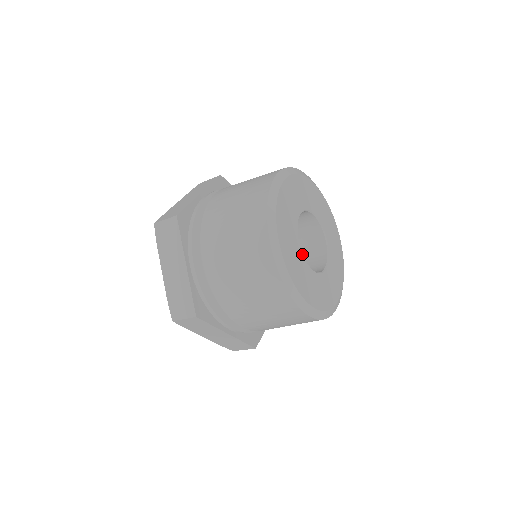
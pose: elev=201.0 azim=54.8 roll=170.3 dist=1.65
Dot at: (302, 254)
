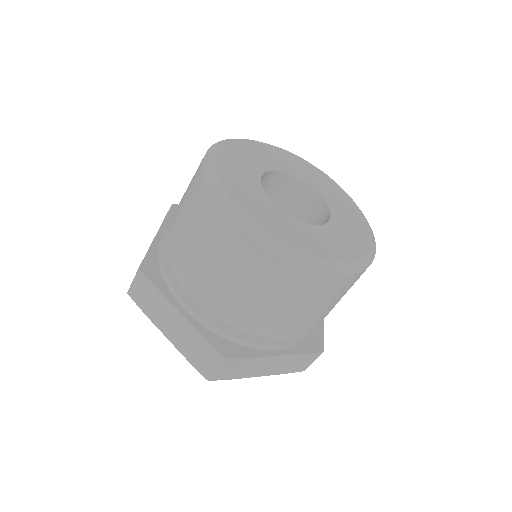
Dot at: (261, 185)
